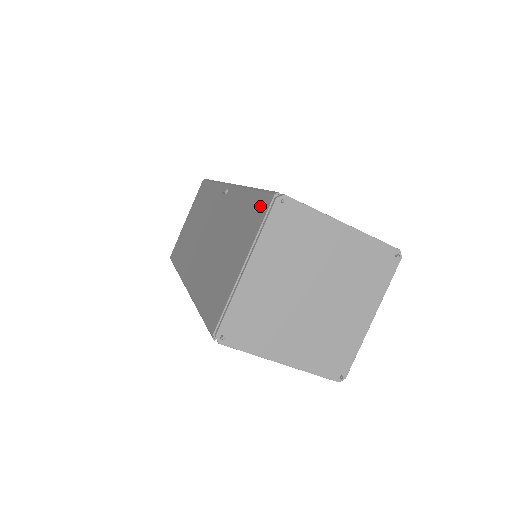
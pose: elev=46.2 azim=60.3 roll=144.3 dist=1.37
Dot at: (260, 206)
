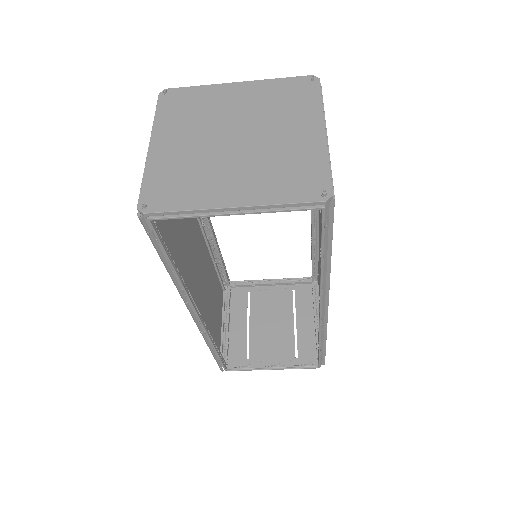
Dot at: occluded
